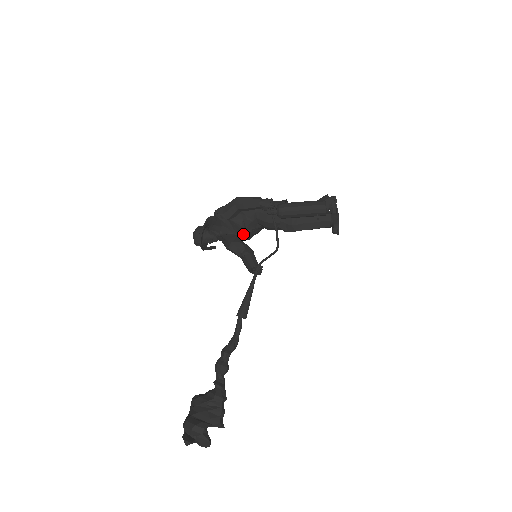
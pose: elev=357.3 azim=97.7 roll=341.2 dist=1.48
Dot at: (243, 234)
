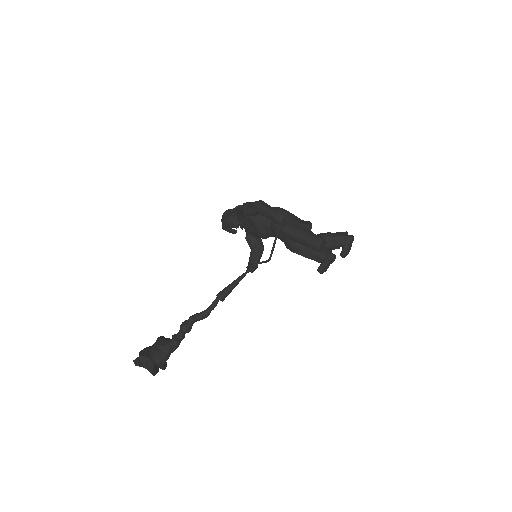
Dot at: (257, 232)
